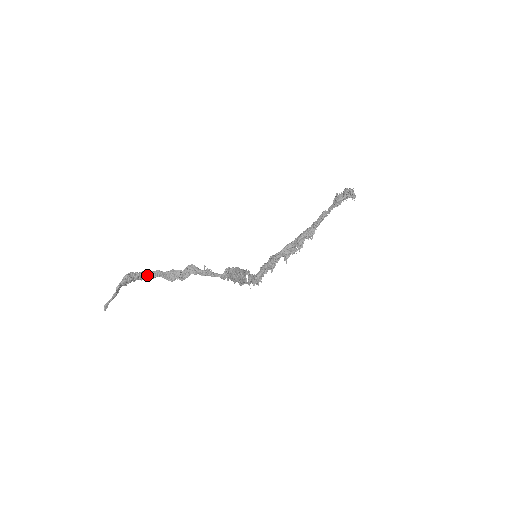
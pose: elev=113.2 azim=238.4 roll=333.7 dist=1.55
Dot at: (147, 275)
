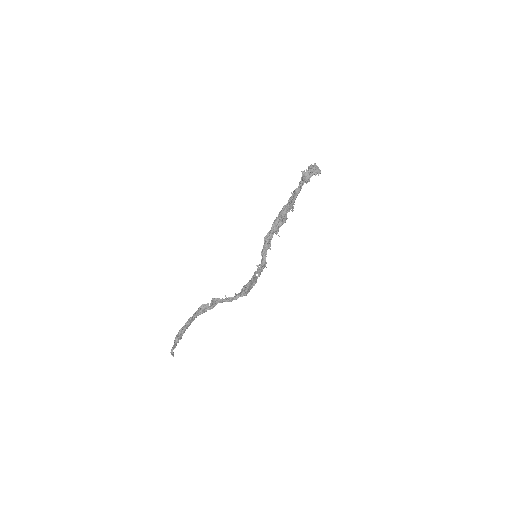
Dot at: (189, 325)
